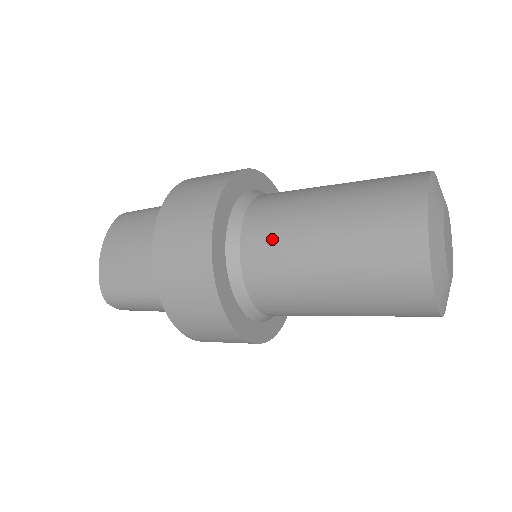
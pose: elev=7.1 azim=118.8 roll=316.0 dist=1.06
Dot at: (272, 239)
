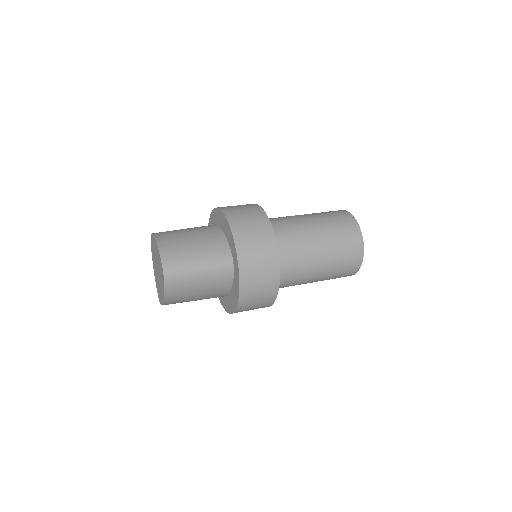
Dot at: occluded
